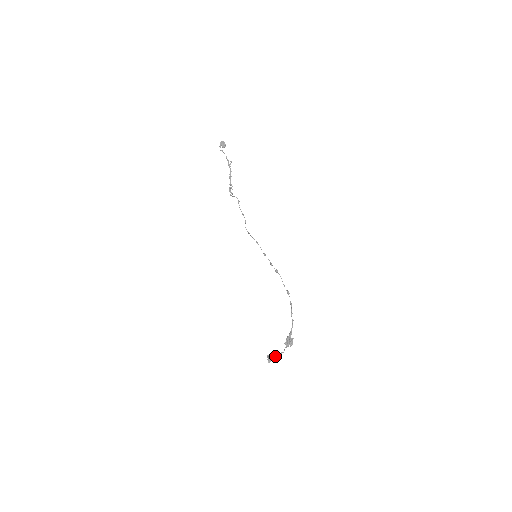
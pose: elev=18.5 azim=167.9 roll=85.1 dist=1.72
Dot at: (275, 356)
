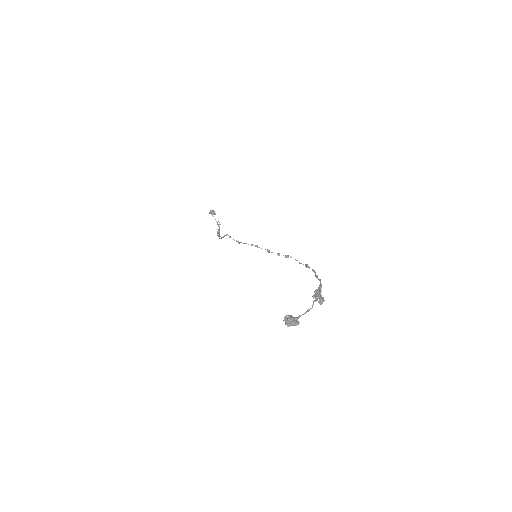
Dot at: (298, 316)
